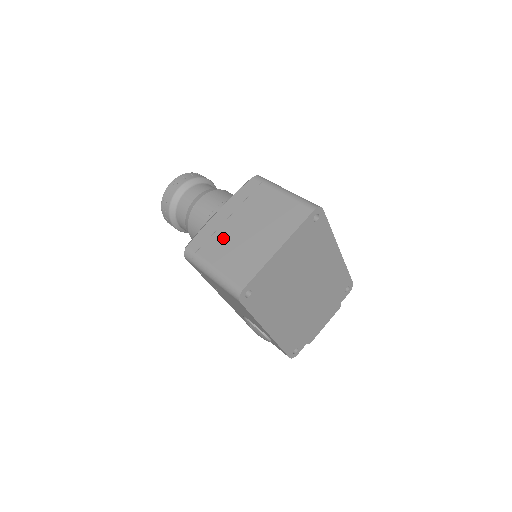
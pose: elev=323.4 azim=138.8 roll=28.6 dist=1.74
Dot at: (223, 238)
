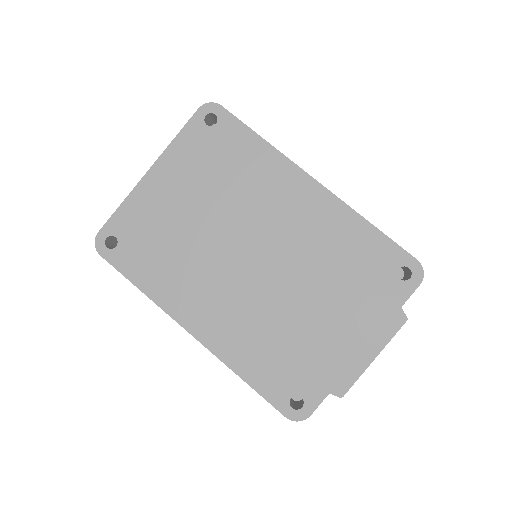
Dot at: occluded
